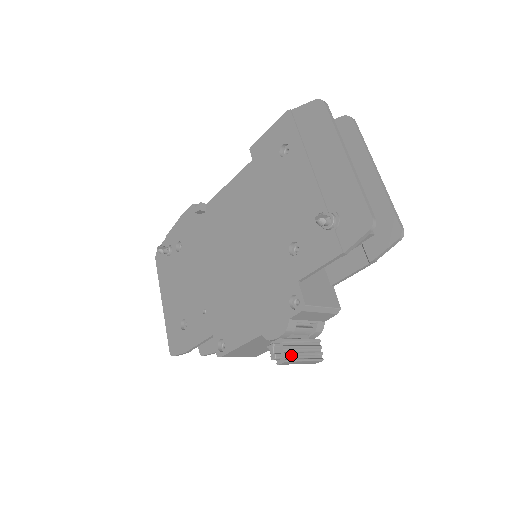
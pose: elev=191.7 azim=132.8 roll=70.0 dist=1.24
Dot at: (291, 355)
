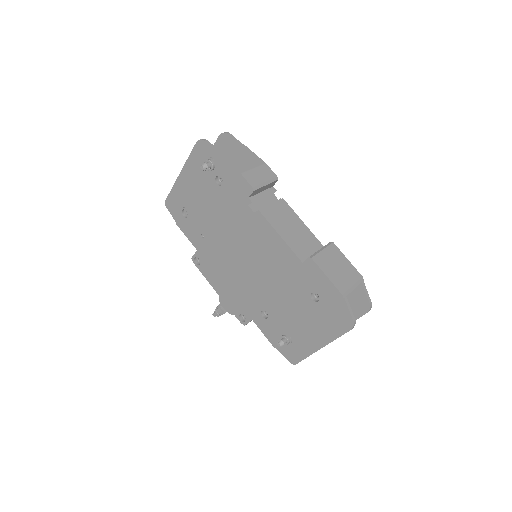
Dot at: occluded
